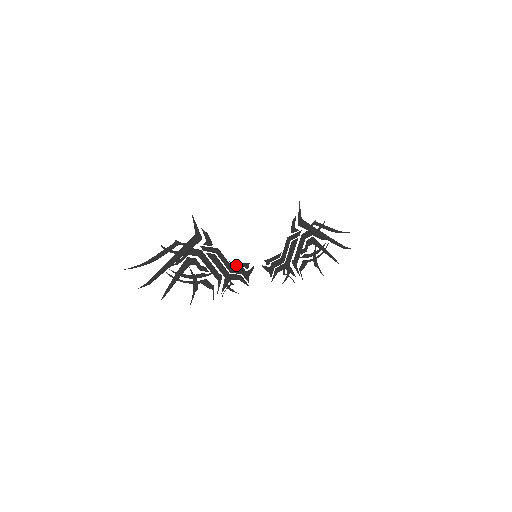
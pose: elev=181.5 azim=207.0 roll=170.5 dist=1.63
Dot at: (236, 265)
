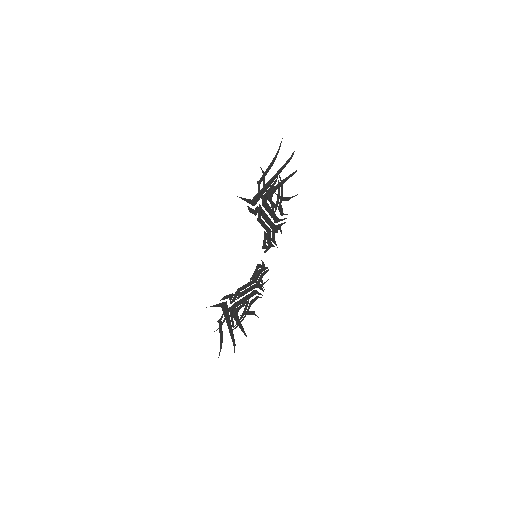
Dot at: (254, 277)
